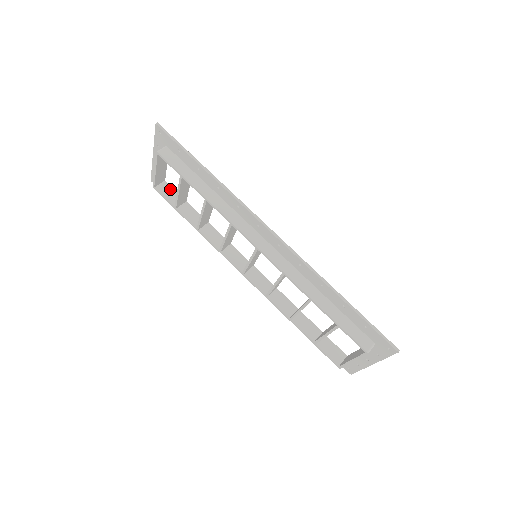
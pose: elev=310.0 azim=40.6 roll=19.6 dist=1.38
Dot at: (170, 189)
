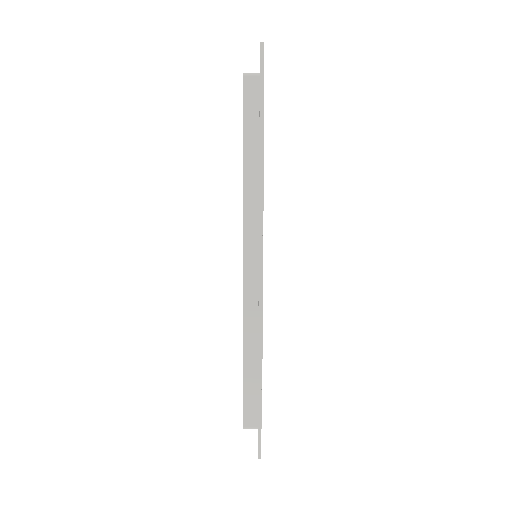
Dot at: occluded
